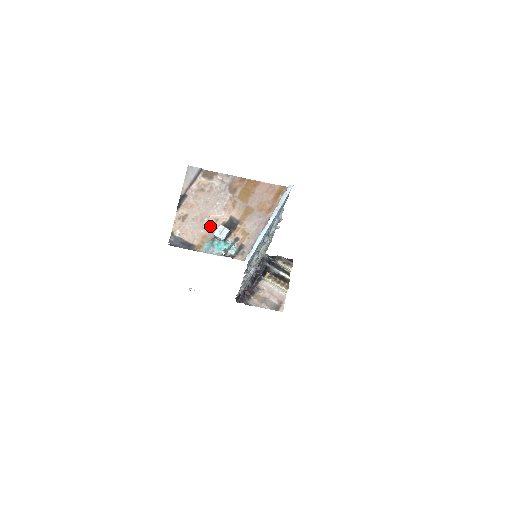
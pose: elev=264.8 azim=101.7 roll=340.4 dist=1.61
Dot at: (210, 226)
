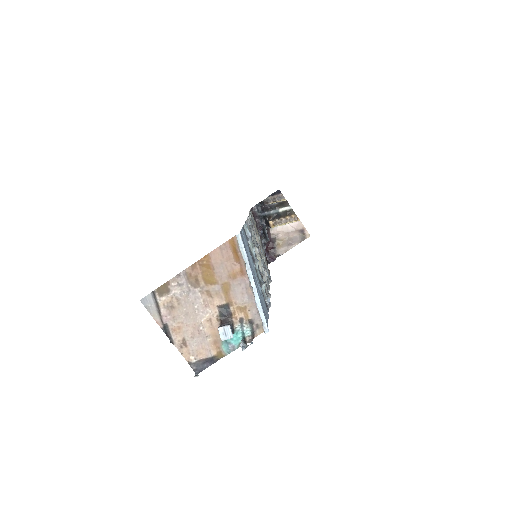
Dot at: (210, 330)
